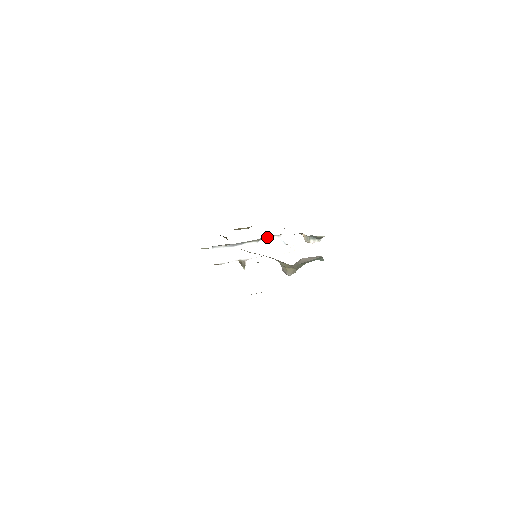
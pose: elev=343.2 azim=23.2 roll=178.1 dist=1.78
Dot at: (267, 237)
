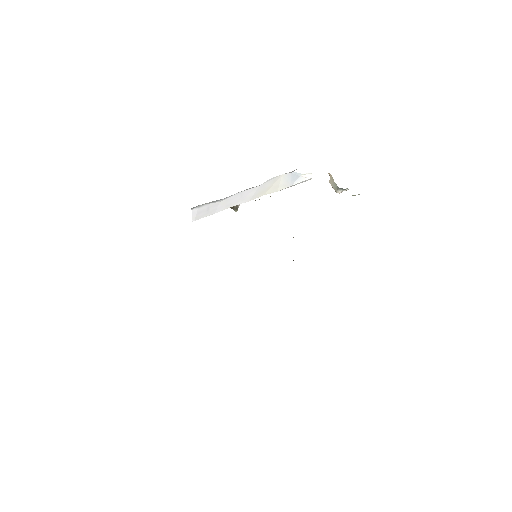
Dot at: occluded
